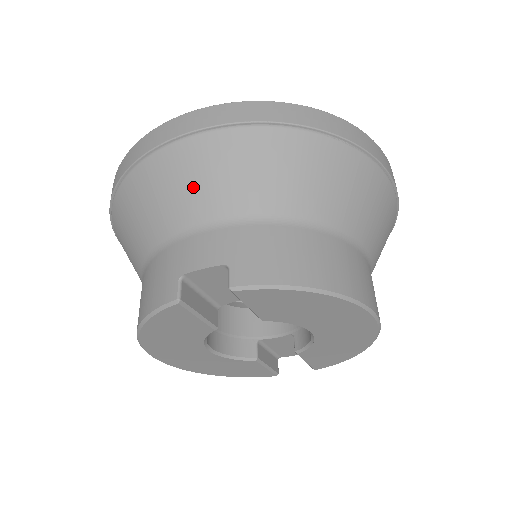
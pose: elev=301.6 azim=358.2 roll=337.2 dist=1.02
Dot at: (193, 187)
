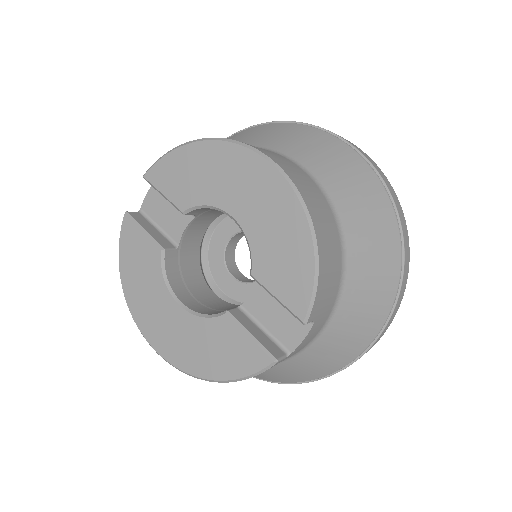
Dot at: occluded
